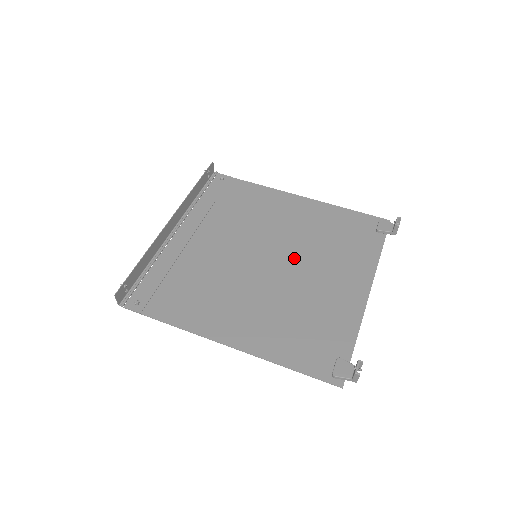
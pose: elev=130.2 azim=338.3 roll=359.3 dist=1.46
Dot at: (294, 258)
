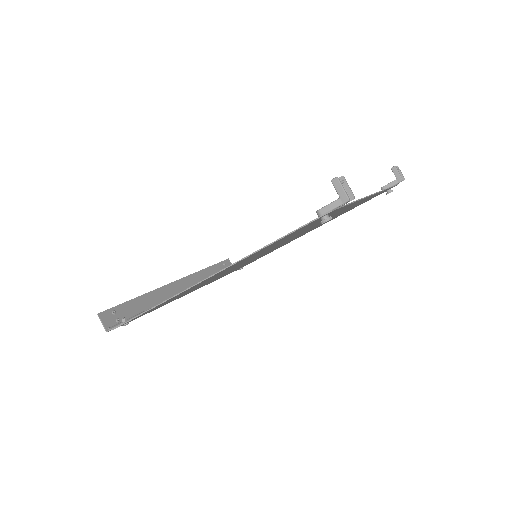
Dot at: occluded
